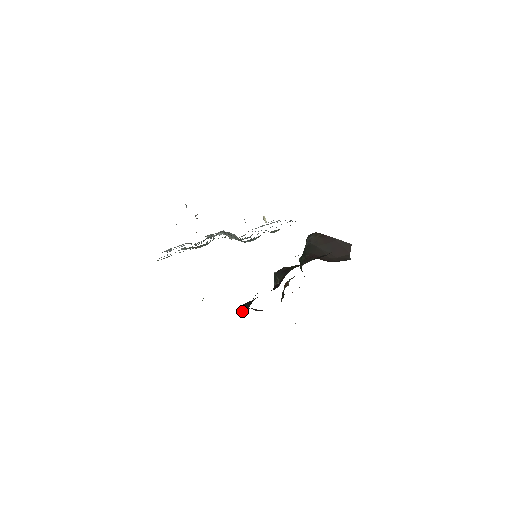
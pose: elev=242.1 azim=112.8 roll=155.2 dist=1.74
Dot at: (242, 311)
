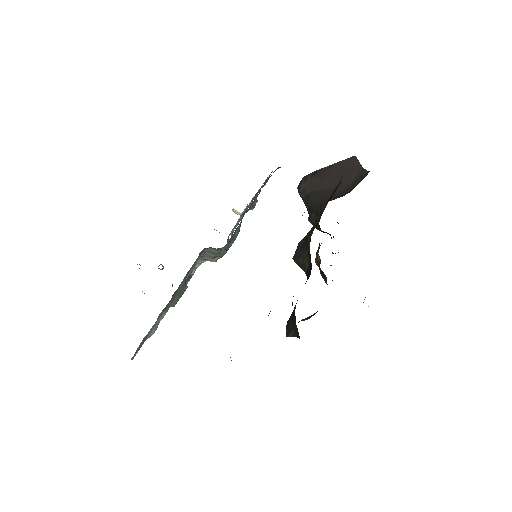
Dot at: (291, 334)
